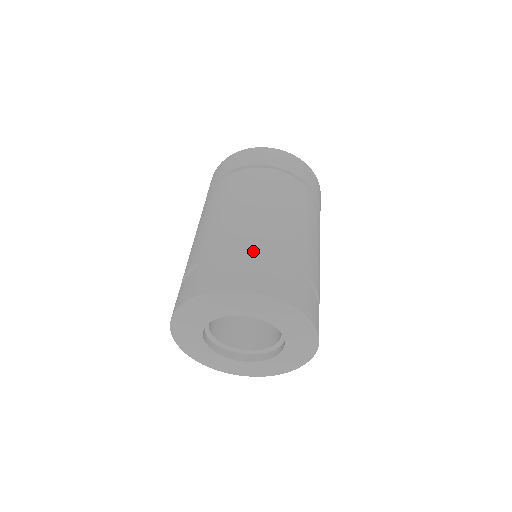
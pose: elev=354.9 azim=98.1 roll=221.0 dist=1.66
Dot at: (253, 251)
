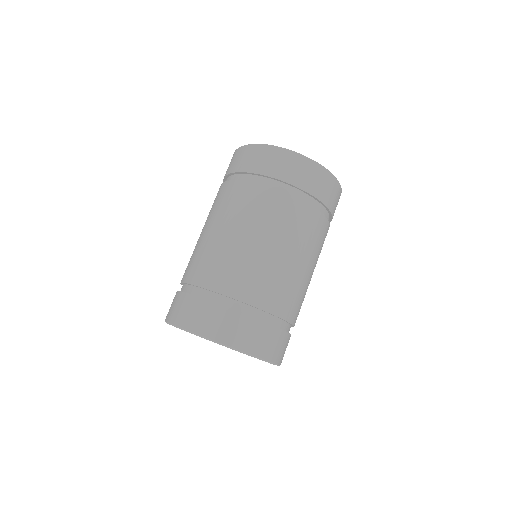
Dot at: (193, 283)
